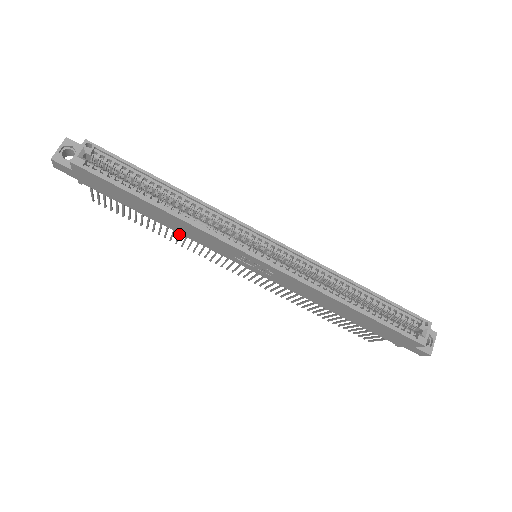
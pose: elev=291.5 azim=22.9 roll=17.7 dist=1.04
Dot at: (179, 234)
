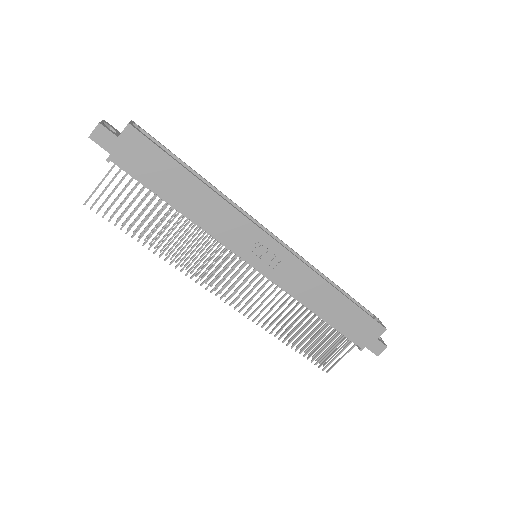
Dot at: (185, 235)
